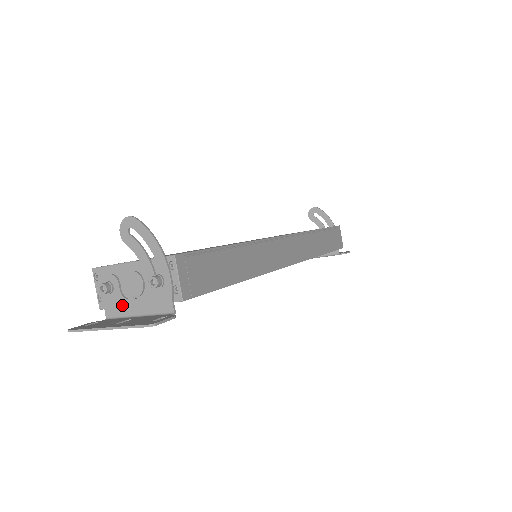
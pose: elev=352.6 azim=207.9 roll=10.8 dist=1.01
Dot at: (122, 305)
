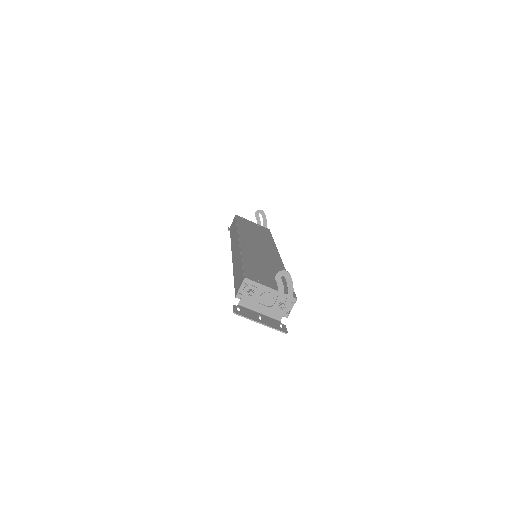
Dot at: (253, 304)
